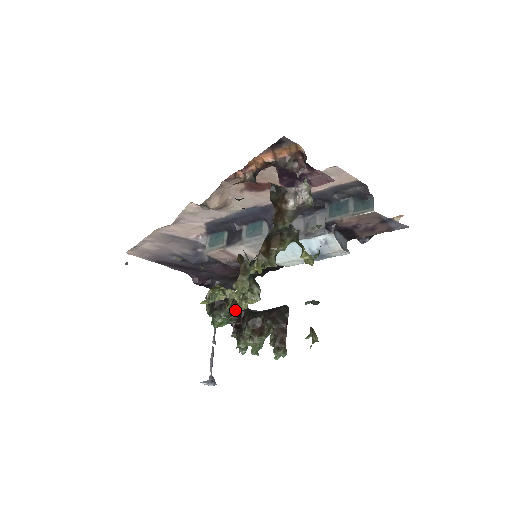
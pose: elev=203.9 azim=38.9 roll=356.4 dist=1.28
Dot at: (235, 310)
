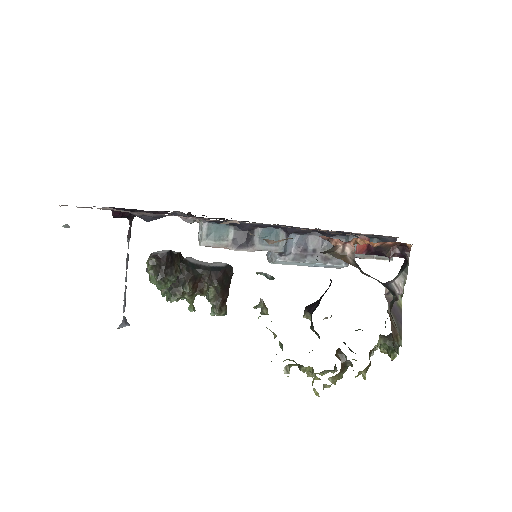
Dot at: occluded
